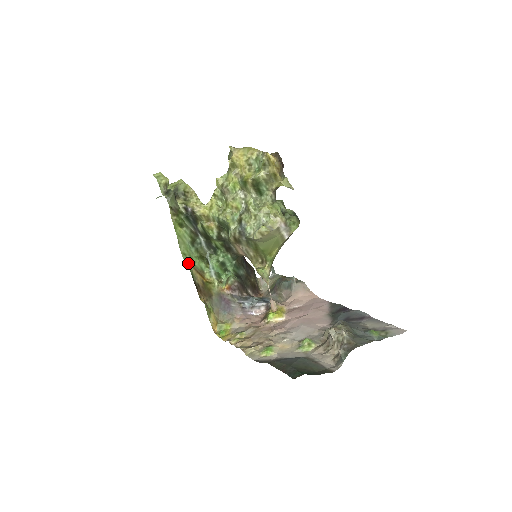
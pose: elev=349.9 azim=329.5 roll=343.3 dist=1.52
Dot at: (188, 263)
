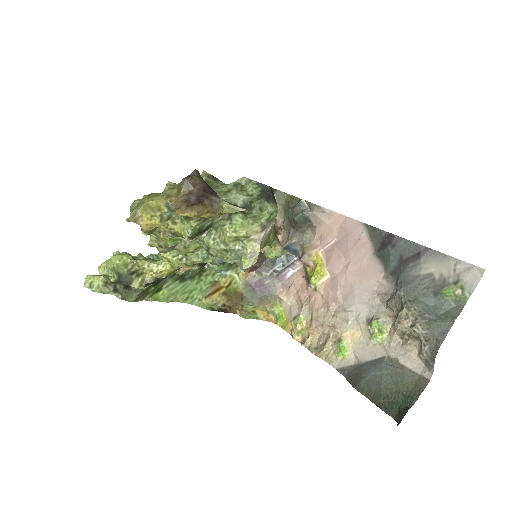
Dot at: (197, 301)
